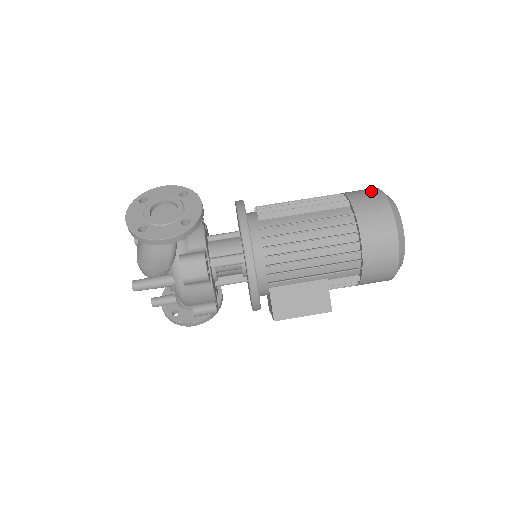
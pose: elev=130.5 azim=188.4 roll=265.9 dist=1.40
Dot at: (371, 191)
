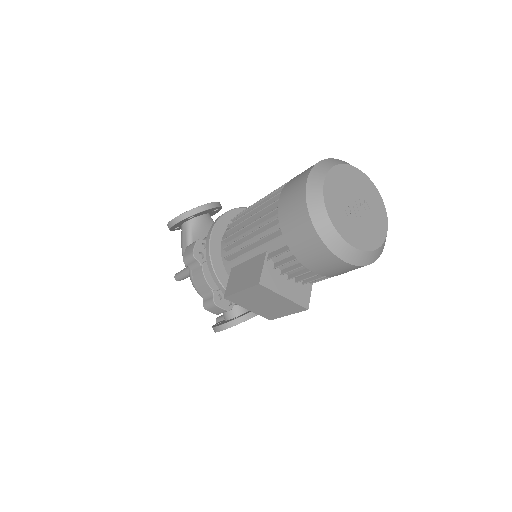
Dot at: occluded
